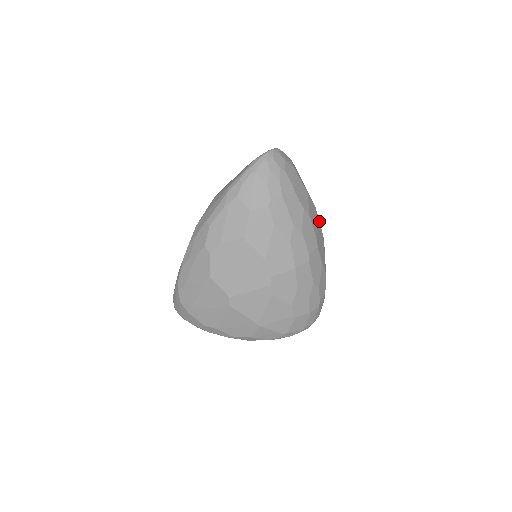
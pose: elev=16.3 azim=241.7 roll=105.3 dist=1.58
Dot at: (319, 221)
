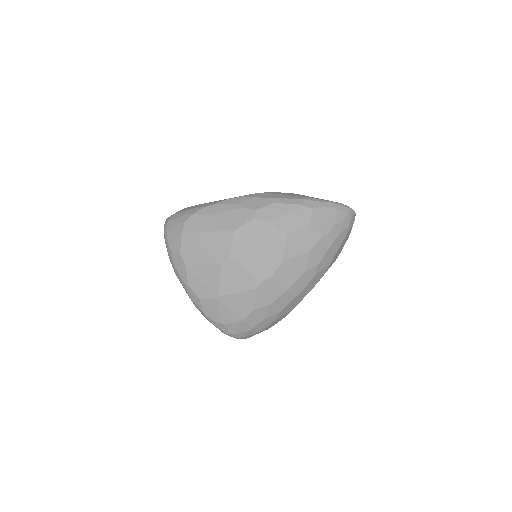
Dot at: occluded
